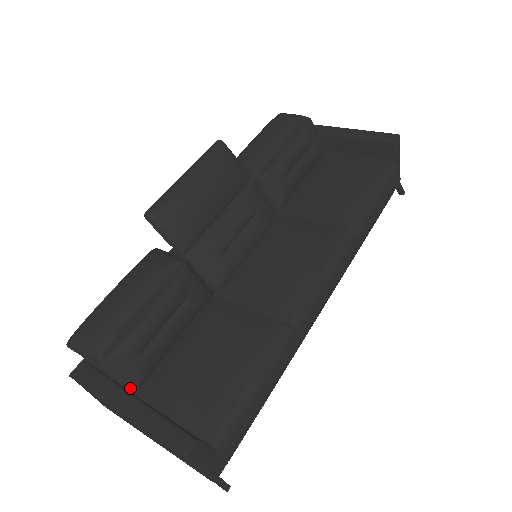
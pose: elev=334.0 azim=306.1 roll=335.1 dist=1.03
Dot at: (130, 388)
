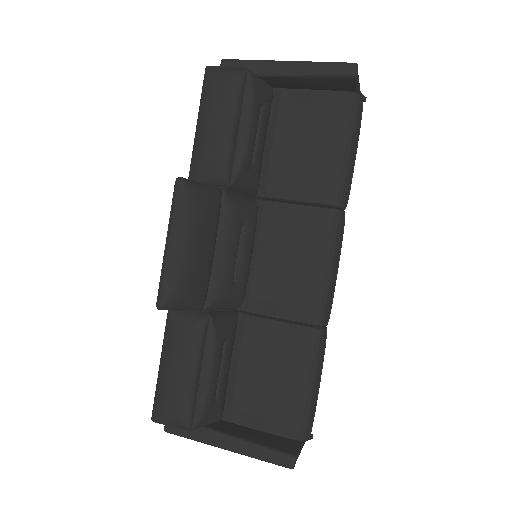
Dot at: (217, 422)
